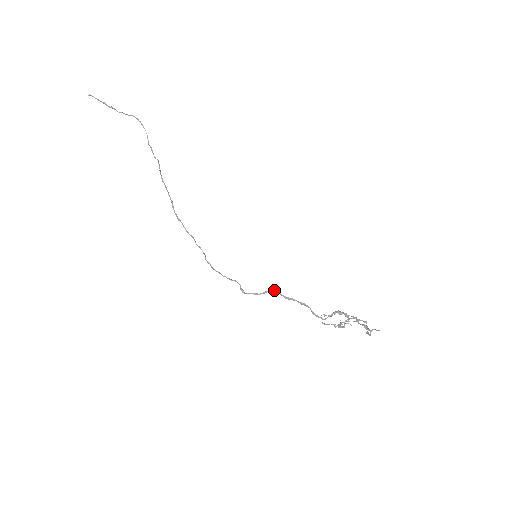
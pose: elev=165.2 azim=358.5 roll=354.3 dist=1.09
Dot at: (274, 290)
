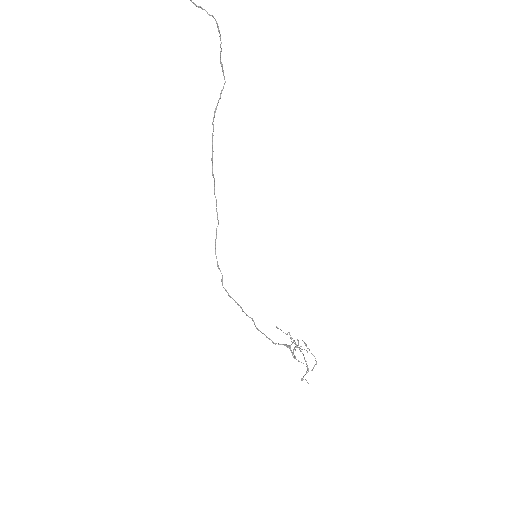
Dot at: (239, 305)
